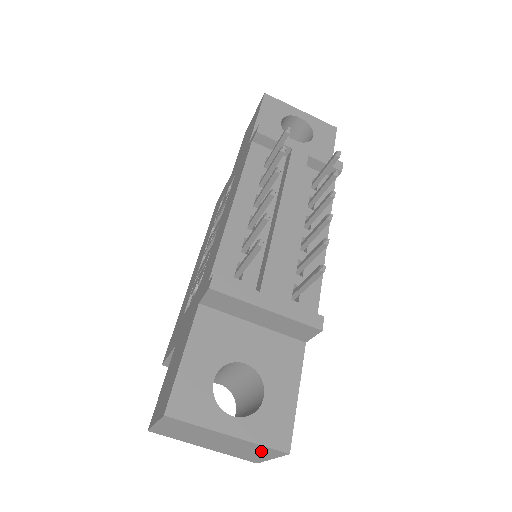
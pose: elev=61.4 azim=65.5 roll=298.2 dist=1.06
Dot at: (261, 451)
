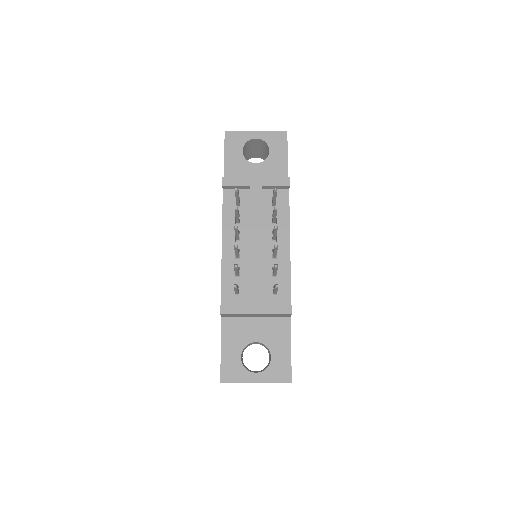
Dot at: occluded
